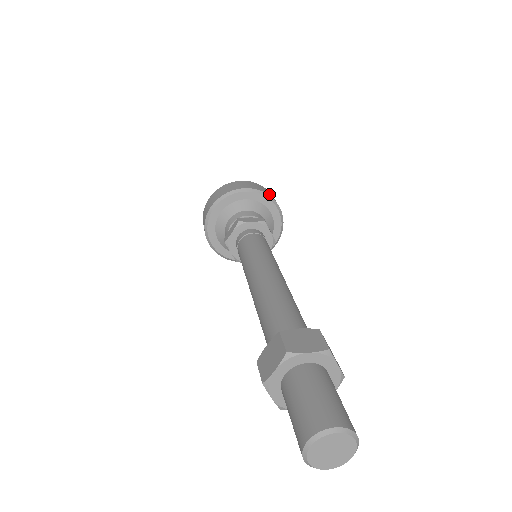
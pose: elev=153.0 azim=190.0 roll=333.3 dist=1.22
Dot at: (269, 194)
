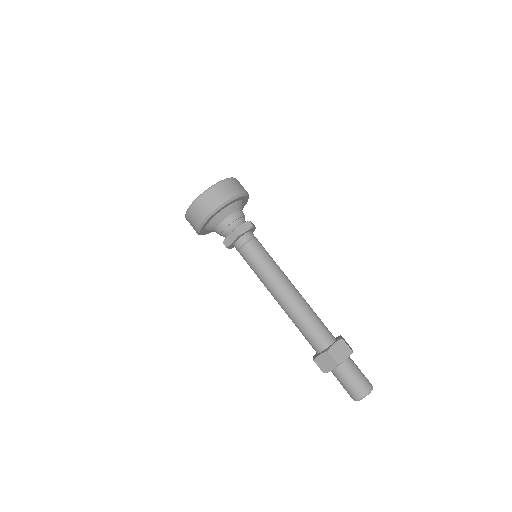
Dot at: (241, 189)
